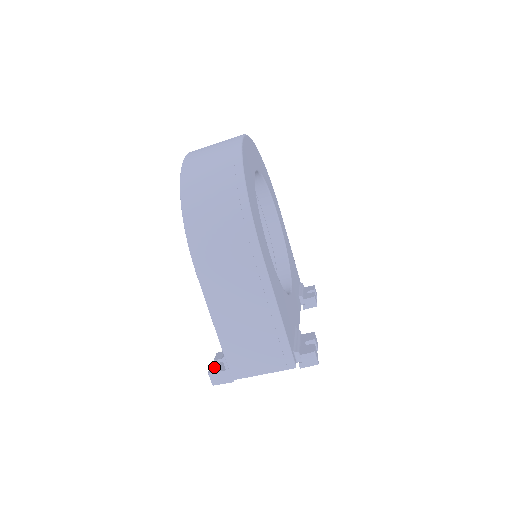
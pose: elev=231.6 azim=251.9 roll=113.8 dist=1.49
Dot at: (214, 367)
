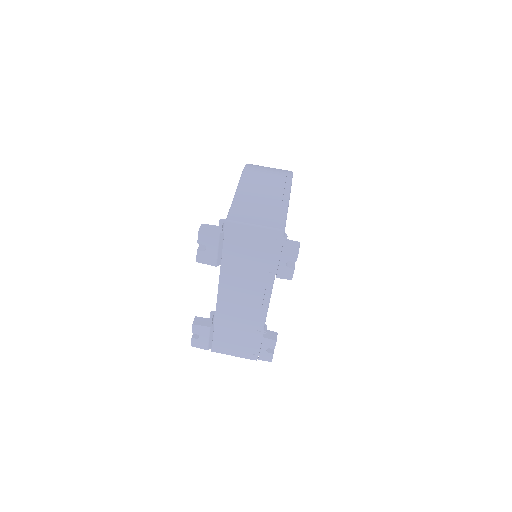
Dot at: occluded
